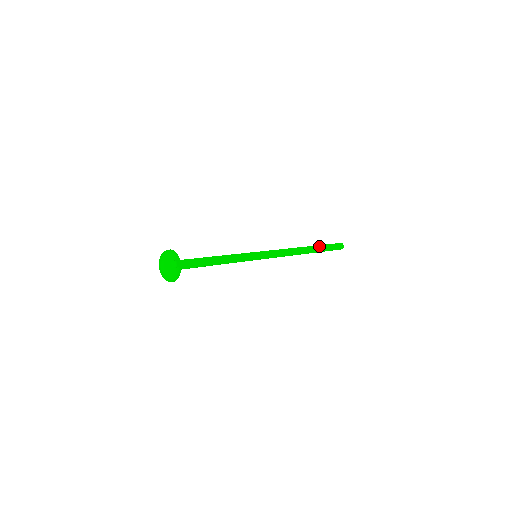
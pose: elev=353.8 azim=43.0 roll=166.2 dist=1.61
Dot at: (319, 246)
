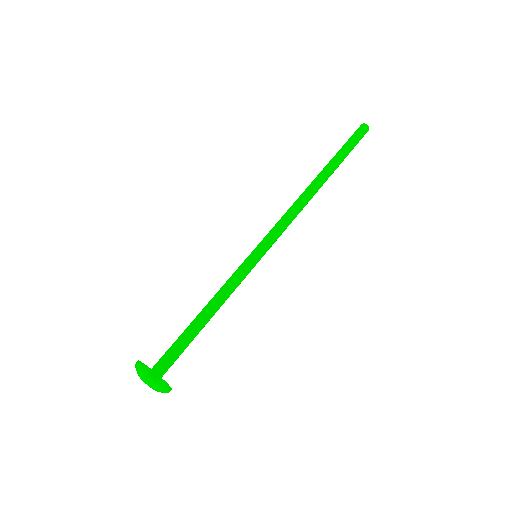
Dot at: (333, 159)
